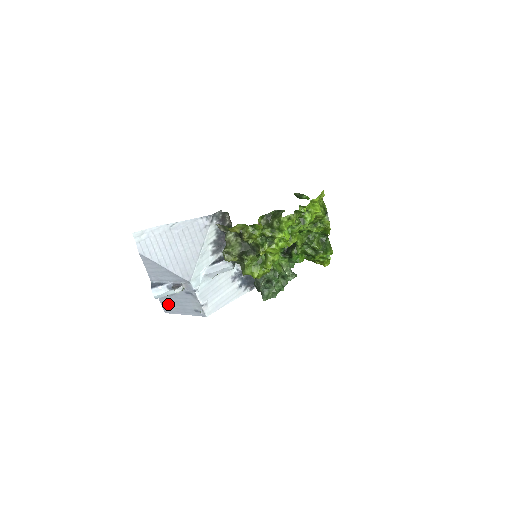
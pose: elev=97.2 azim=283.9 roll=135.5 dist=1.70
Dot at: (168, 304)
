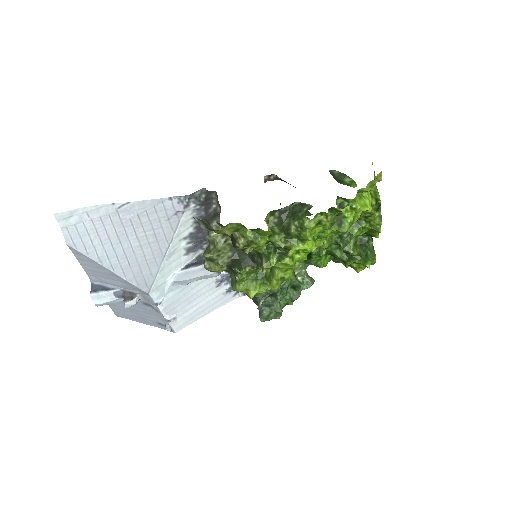
Dot at: (119, 308)
